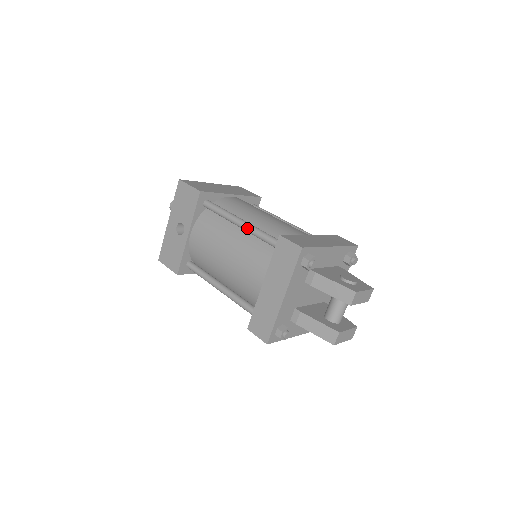
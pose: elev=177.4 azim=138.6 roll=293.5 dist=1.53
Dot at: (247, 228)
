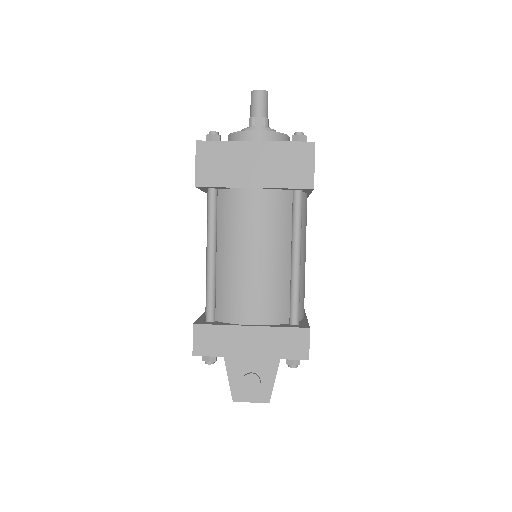
Dot at: occluded
